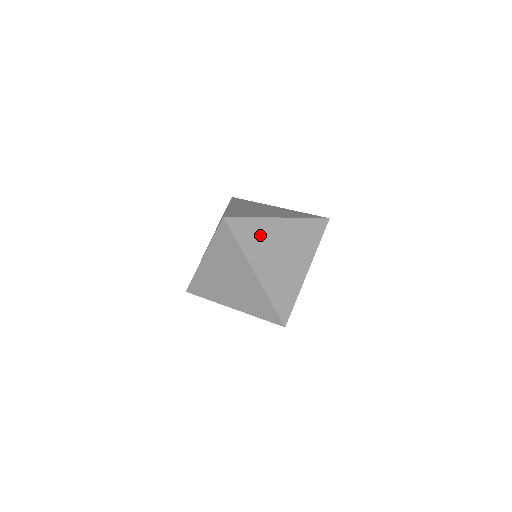
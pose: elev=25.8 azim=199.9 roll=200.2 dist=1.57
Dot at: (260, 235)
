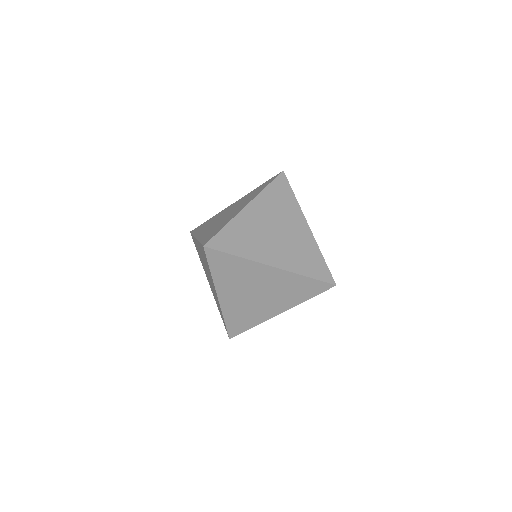
Dot at: (239, 272)
